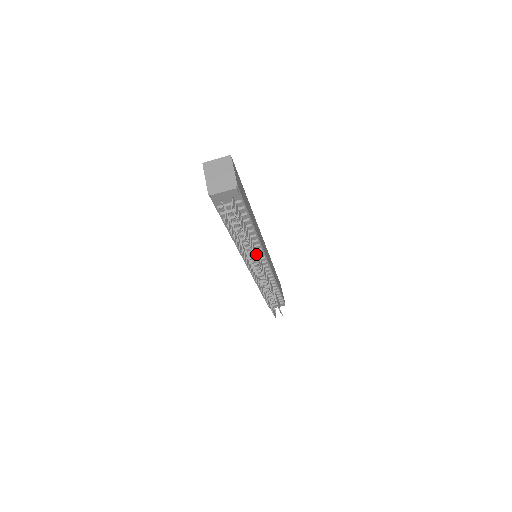
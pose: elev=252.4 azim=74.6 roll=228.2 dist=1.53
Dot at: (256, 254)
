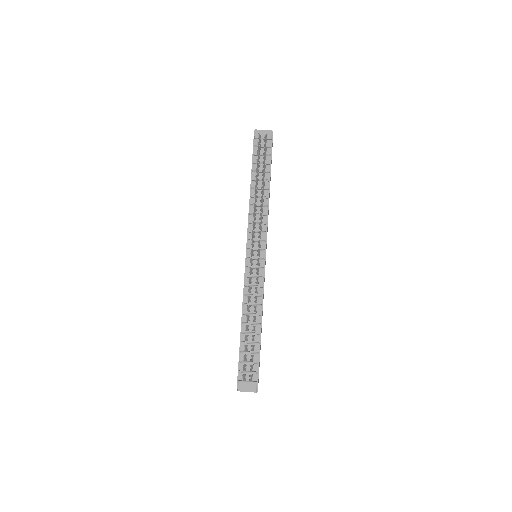
Dot at: occluded
